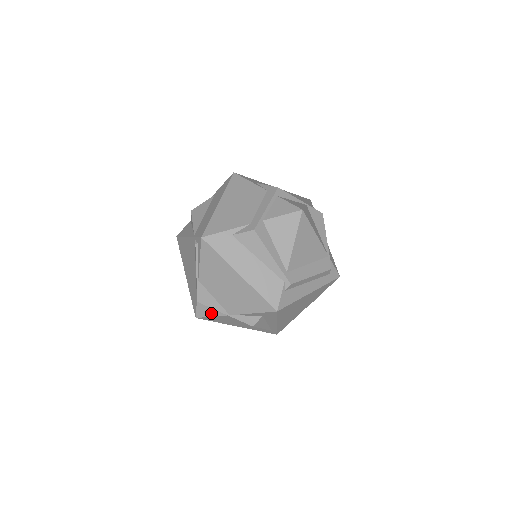
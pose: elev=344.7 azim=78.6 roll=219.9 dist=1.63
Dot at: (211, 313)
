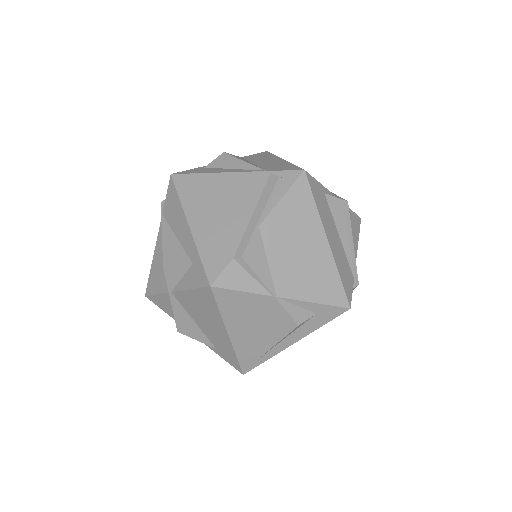
Dot at: (246, 285)
